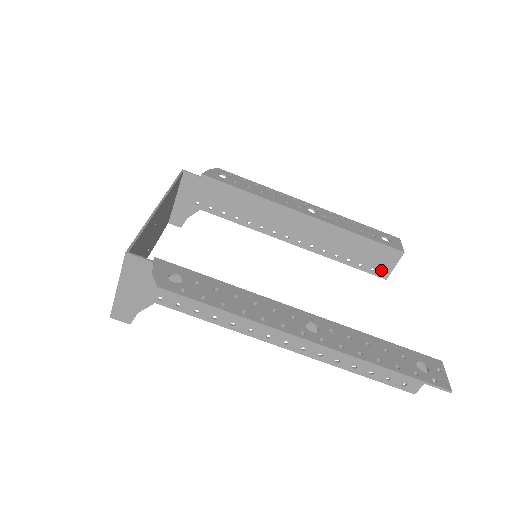
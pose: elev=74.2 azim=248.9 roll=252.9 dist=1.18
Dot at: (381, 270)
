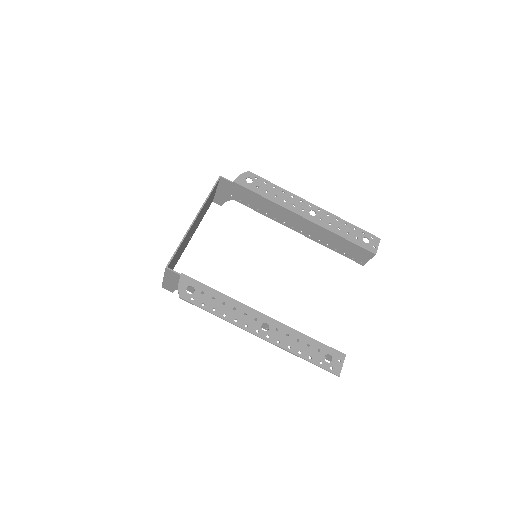
Dot at: (359, 260)
